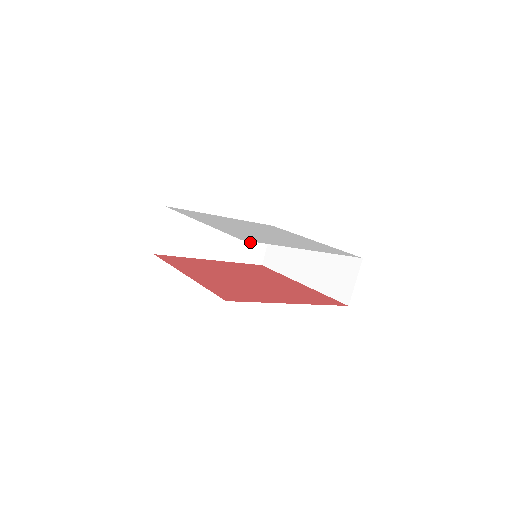
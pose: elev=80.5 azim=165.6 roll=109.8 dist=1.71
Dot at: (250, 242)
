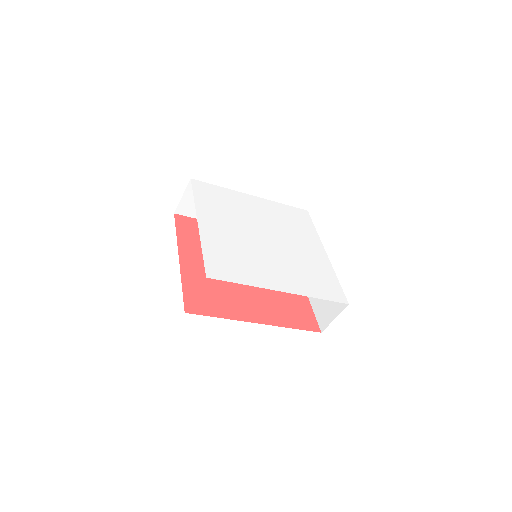
Dot at: occluded
